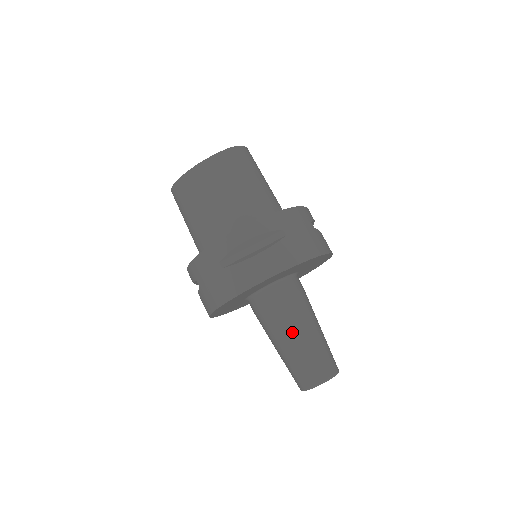
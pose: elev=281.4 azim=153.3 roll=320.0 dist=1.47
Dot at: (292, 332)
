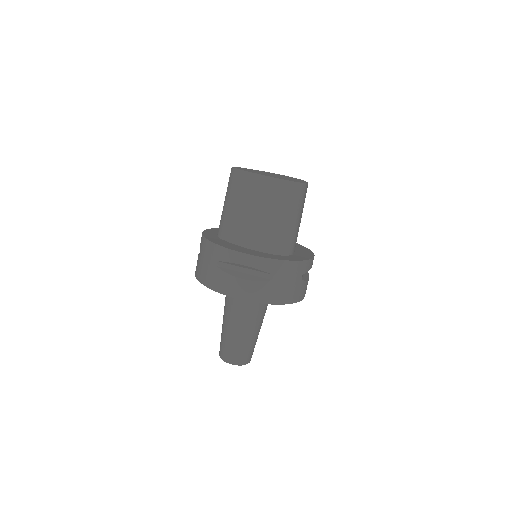
Dot at: (236, 326)
